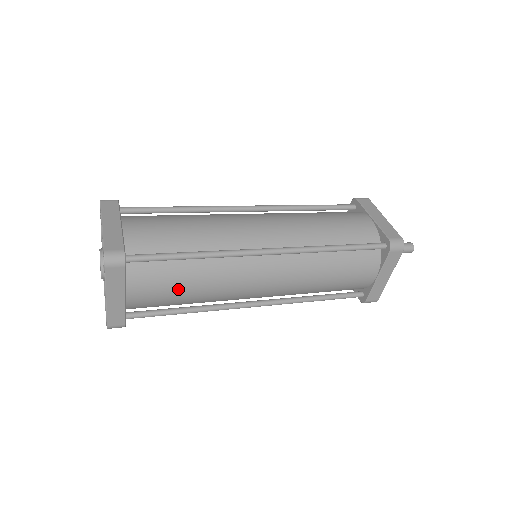
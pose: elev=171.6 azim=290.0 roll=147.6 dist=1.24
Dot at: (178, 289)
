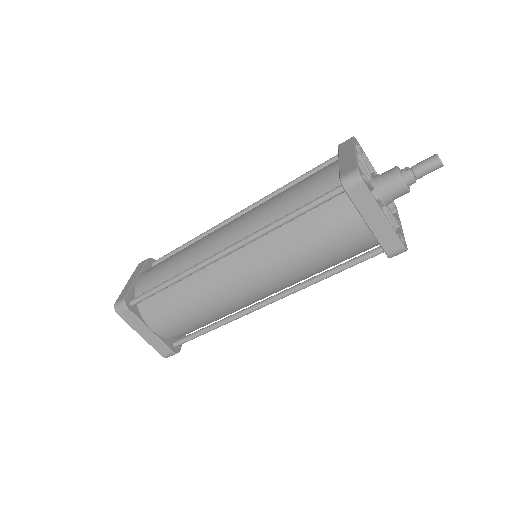
Dot at: (180, 313)
